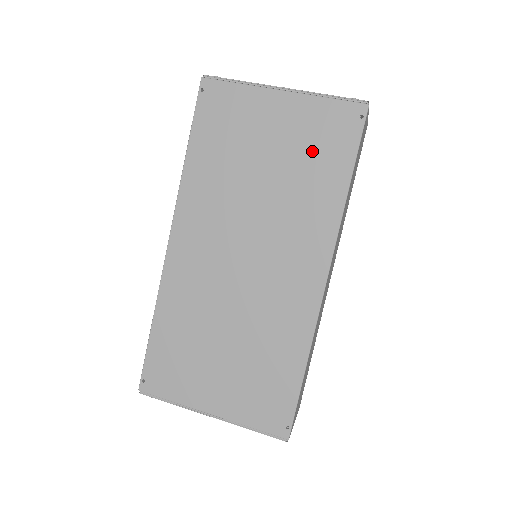
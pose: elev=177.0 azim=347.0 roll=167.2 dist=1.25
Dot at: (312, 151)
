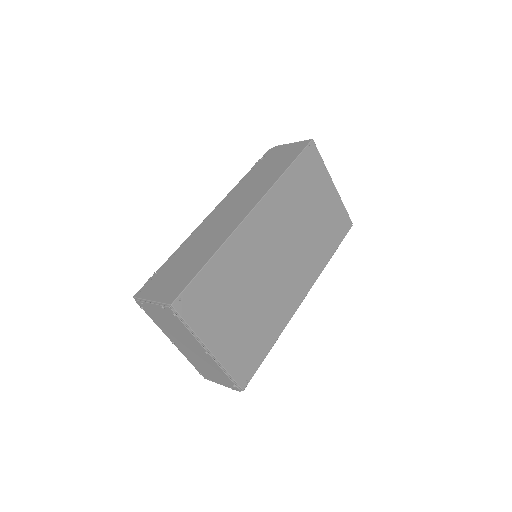
Dot at: (329, 226)
